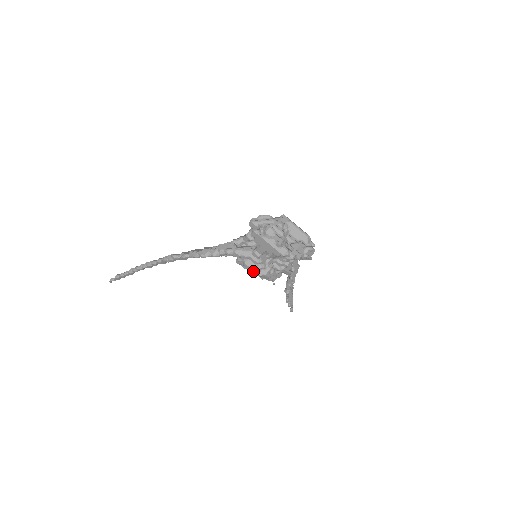
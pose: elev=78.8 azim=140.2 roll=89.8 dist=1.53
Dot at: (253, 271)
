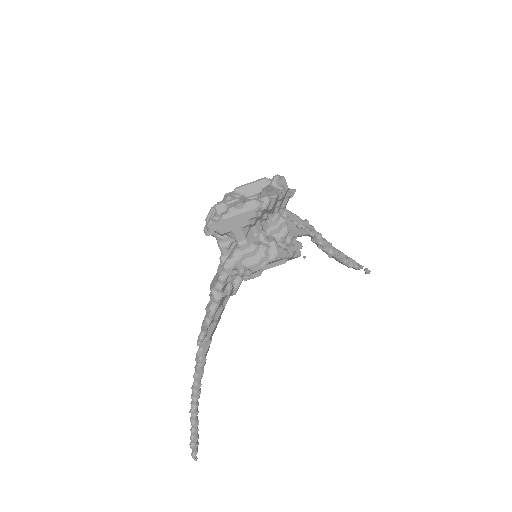
Dot at: (264, 264)
